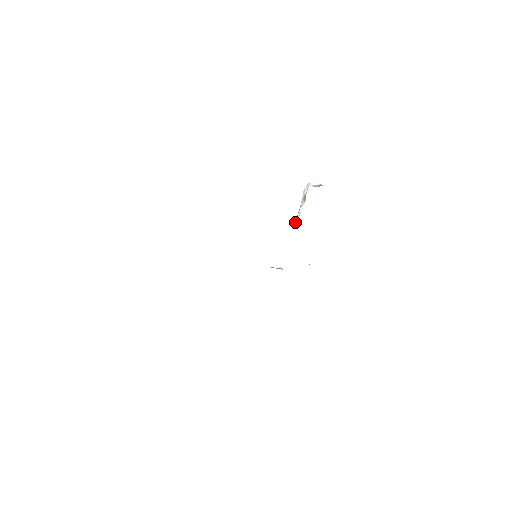
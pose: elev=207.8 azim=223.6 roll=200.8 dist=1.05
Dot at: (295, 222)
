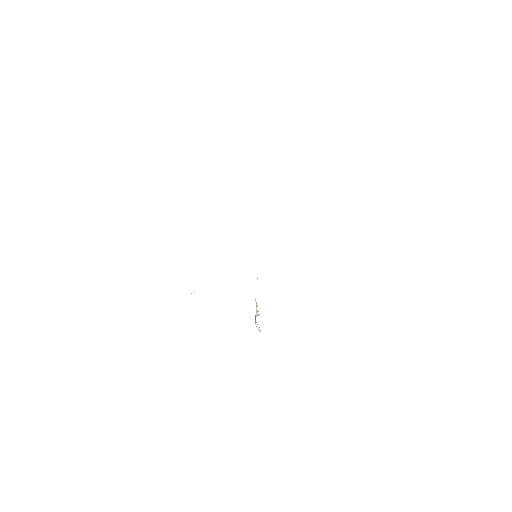
Dot at: occluded
